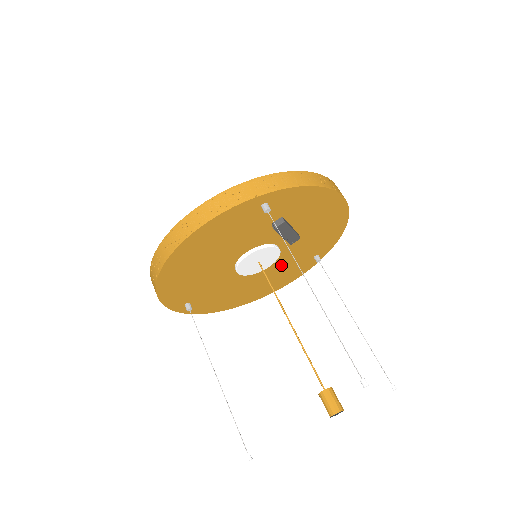
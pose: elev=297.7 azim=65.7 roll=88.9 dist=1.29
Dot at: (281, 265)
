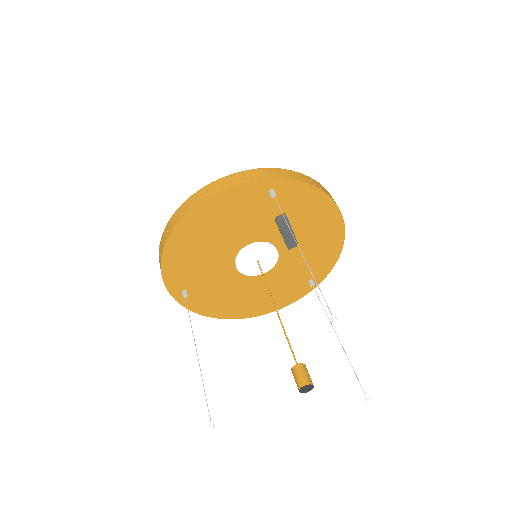
Dot at: (277, 278)
